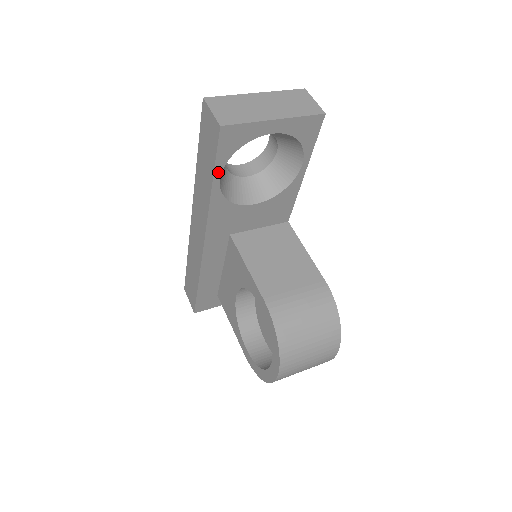
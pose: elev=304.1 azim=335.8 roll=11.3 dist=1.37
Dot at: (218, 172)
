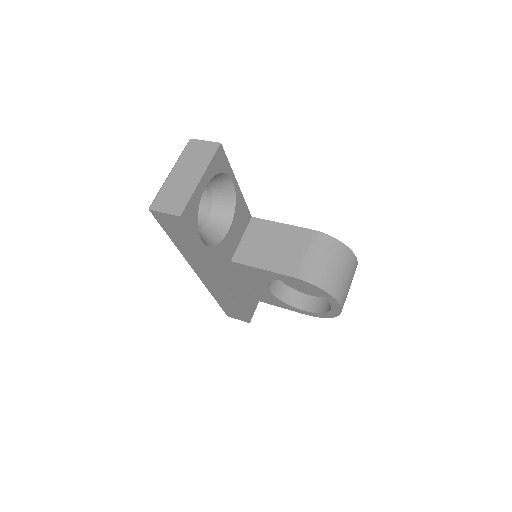
Dot at: (198, 239)
